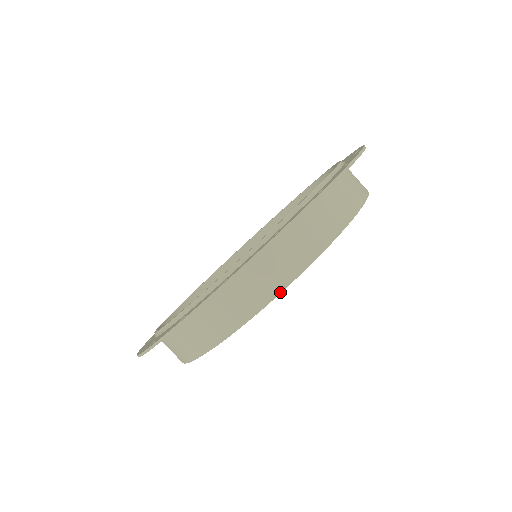
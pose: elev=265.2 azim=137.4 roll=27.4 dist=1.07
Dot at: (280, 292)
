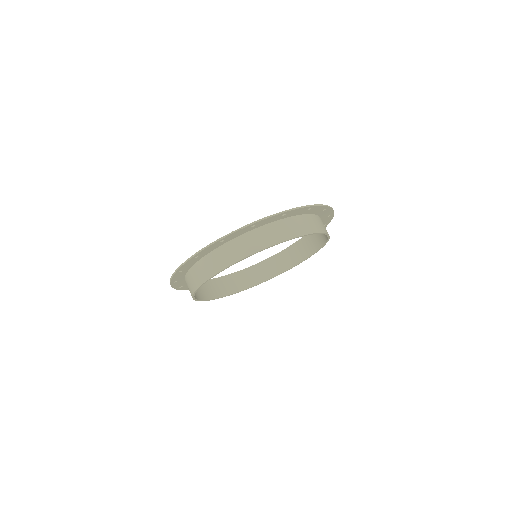
Dot at: (318, 232)
